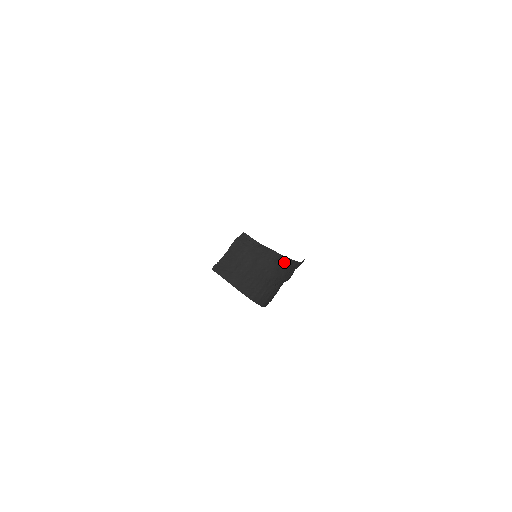
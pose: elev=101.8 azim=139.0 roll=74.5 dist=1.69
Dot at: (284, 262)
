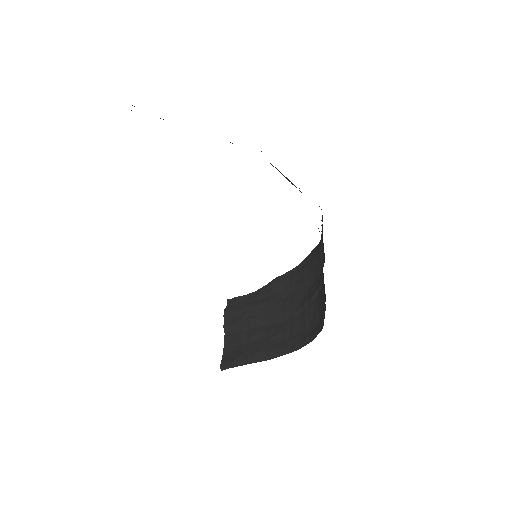
Dot at: (301, 269)
